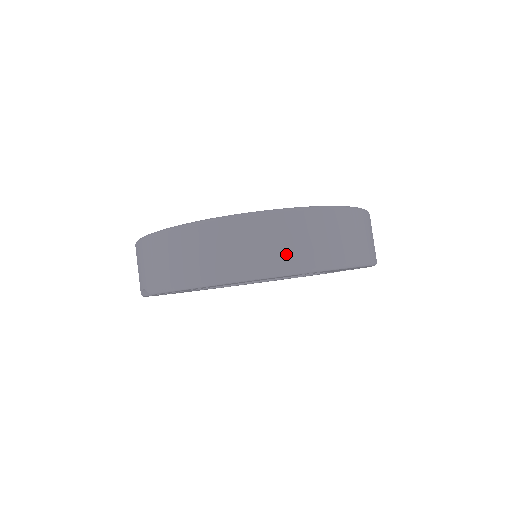
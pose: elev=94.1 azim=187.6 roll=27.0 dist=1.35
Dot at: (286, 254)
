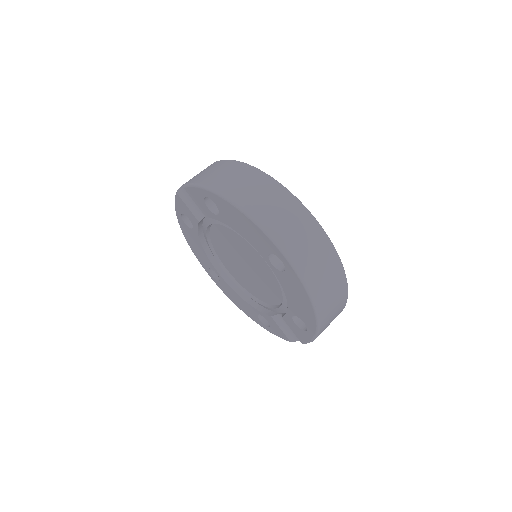
Dot at: (278, 223)
